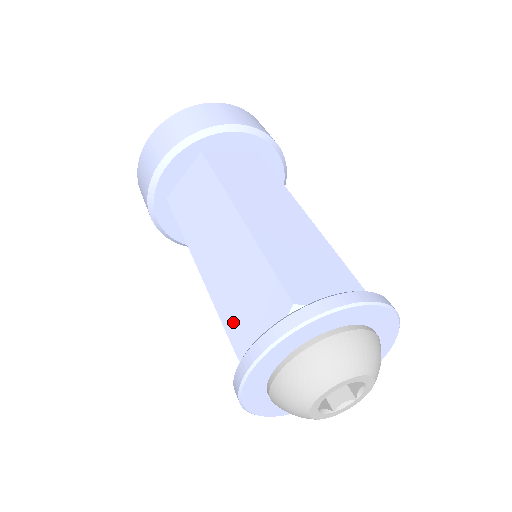
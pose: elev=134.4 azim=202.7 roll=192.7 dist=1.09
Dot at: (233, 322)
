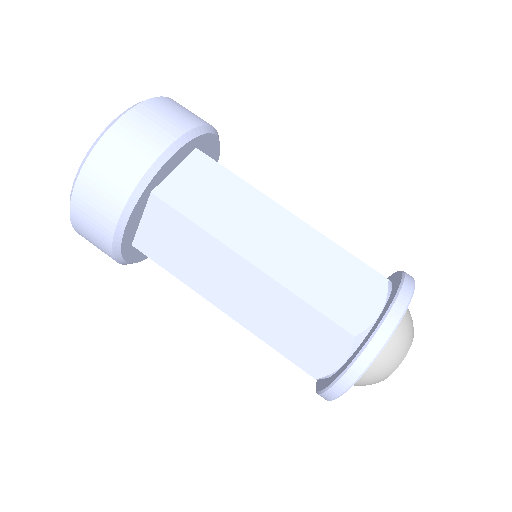
Dot at: occluded
